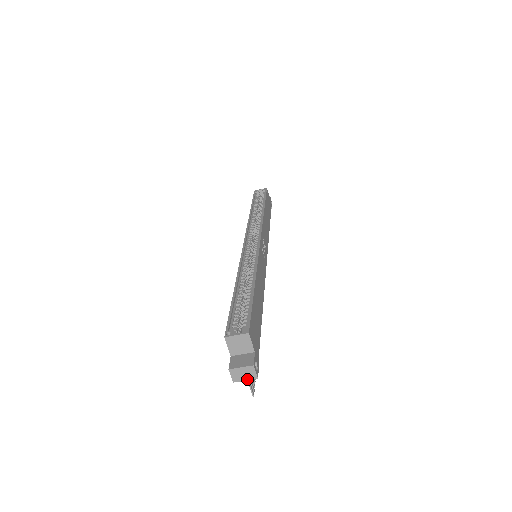
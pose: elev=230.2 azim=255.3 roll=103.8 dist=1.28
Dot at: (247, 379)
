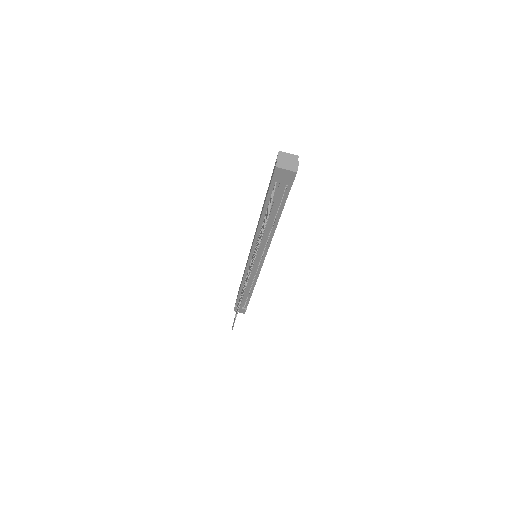
Dot at: (288, 169)
